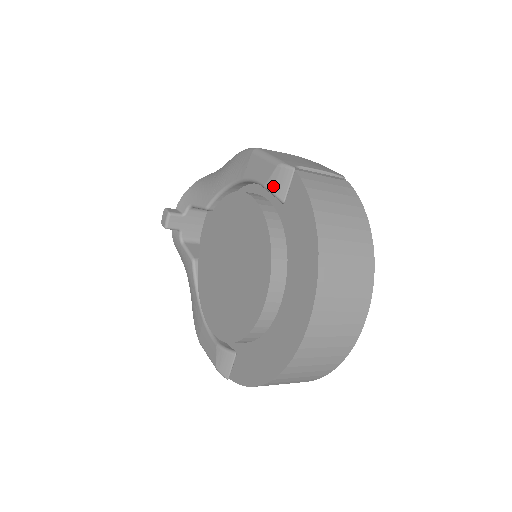
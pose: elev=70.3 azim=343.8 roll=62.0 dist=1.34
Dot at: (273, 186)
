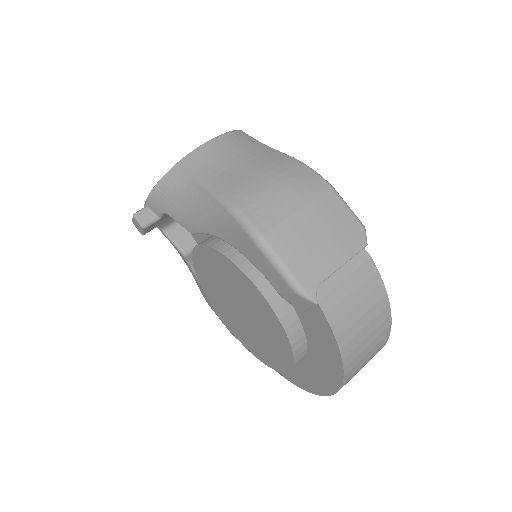
Dot at: (290, 301)
